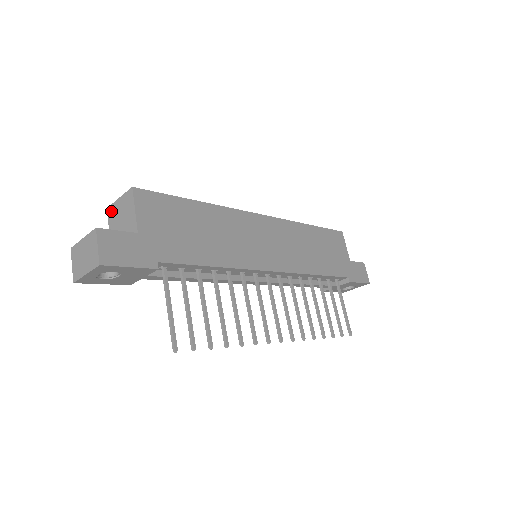
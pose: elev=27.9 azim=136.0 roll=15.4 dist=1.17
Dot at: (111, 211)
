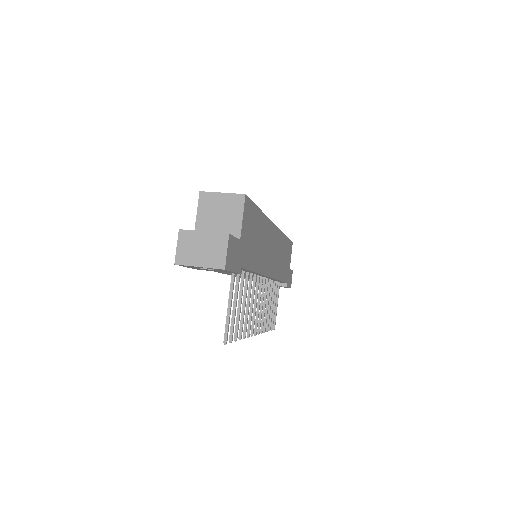
Dot at: (206, 198)
